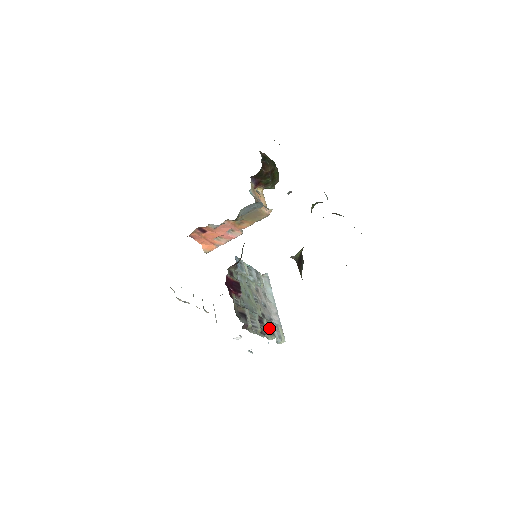
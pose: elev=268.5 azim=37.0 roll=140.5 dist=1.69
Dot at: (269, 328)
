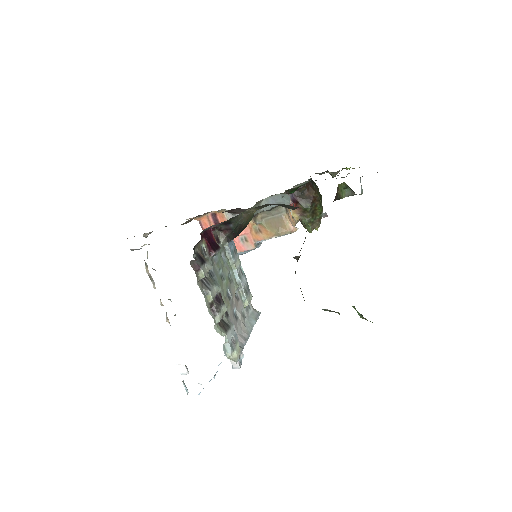
Dot at: (225, 323)
